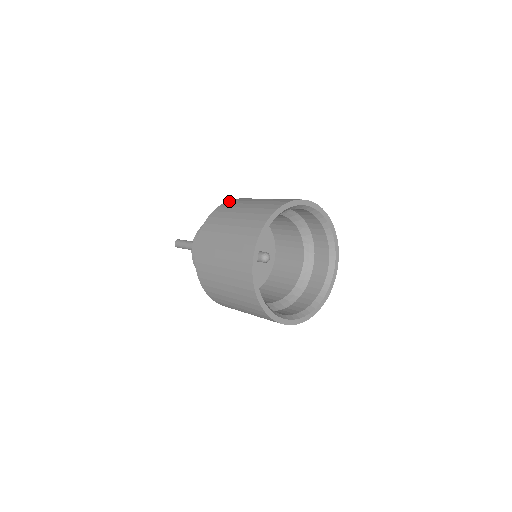
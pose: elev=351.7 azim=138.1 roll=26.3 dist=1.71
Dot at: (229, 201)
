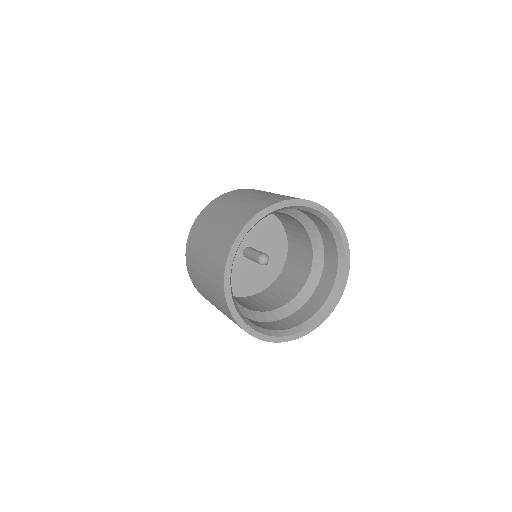
Dot at: occluded
